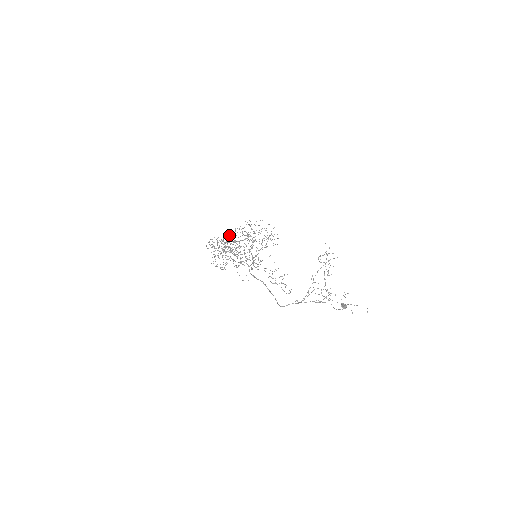
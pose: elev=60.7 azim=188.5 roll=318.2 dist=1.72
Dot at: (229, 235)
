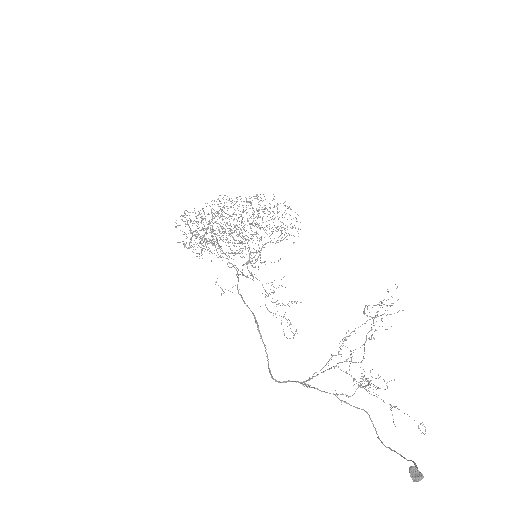
Dot at: (224, 207)
